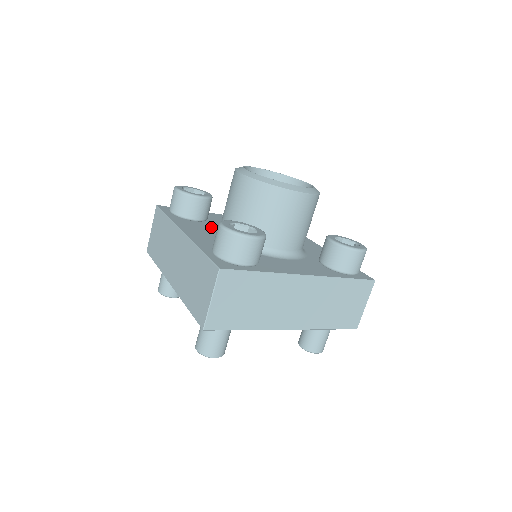
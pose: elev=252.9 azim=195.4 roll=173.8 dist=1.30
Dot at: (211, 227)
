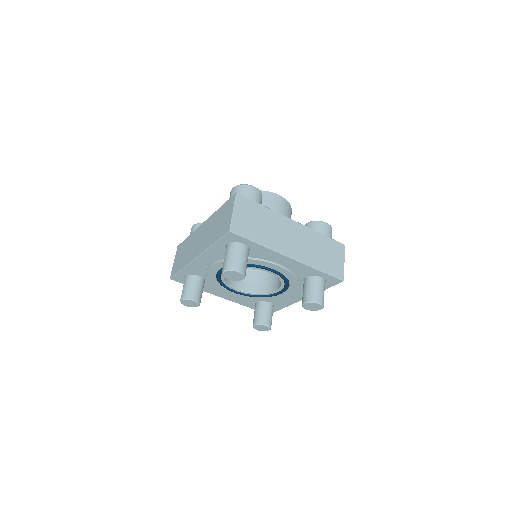
Dot at: occluded
